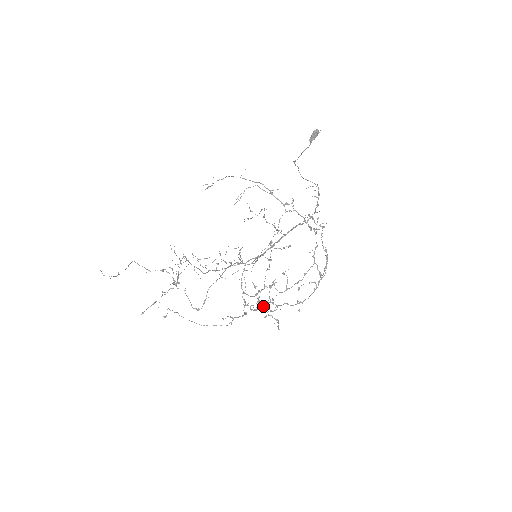
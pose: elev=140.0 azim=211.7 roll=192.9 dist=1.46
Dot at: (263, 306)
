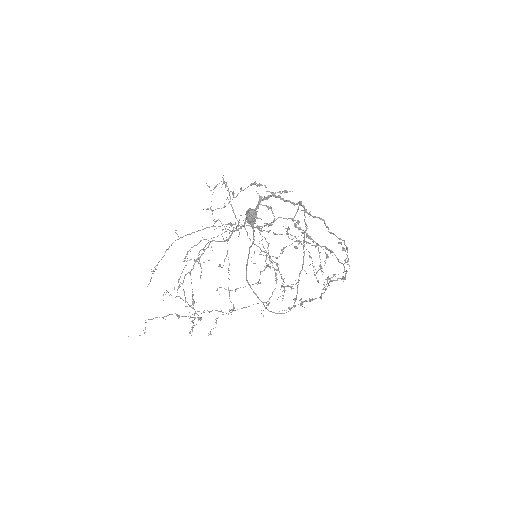
Dot at: (287, 234)
